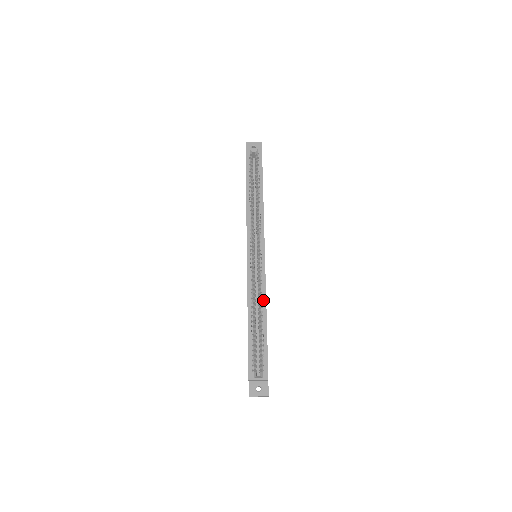
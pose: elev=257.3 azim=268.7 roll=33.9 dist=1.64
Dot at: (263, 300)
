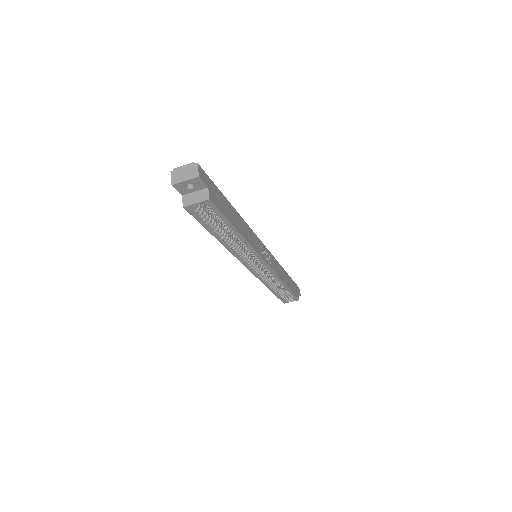
Dot at: (279, 282)
